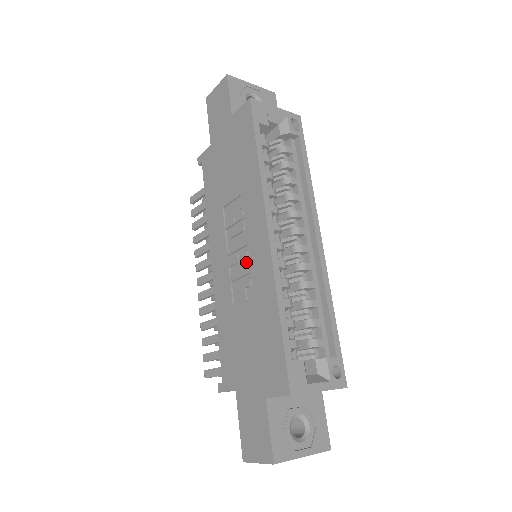
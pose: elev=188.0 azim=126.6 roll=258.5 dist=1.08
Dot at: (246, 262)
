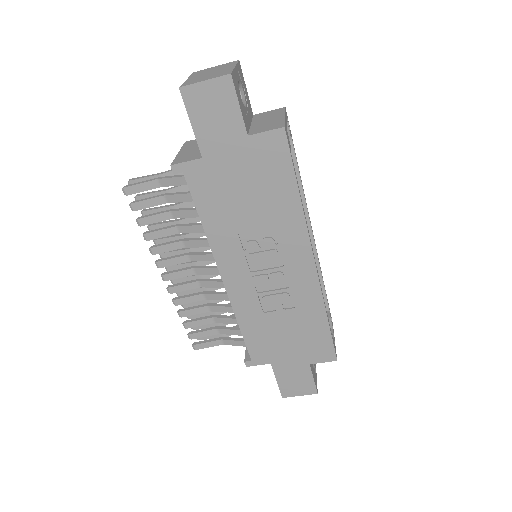
Dot at: (280, 281)
